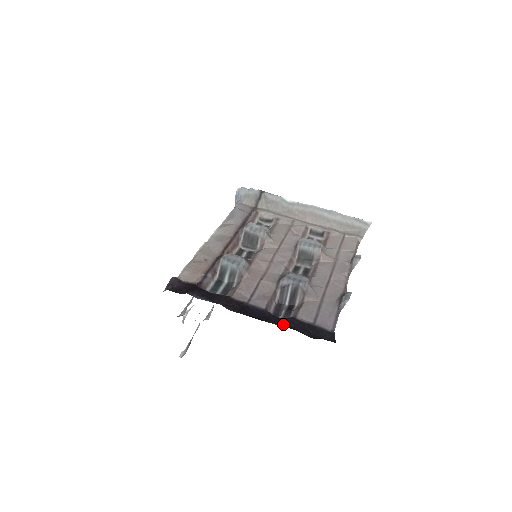
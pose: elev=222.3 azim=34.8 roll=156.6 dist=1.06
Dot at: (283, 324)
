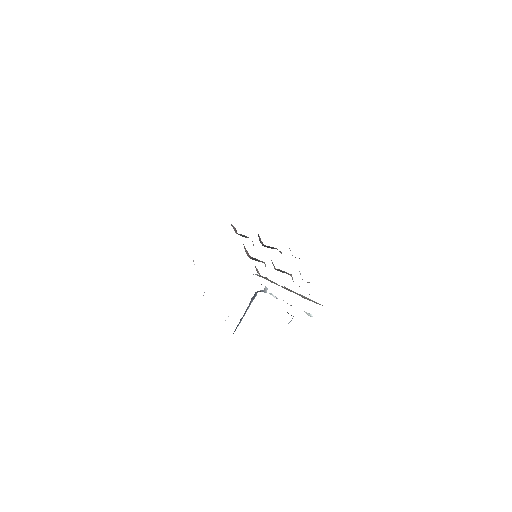
Dot at: occluded
